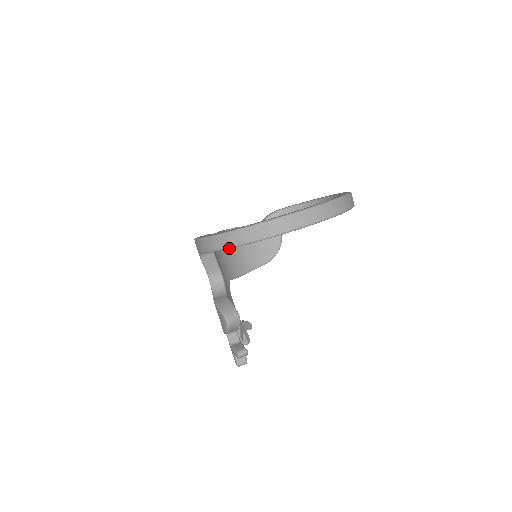
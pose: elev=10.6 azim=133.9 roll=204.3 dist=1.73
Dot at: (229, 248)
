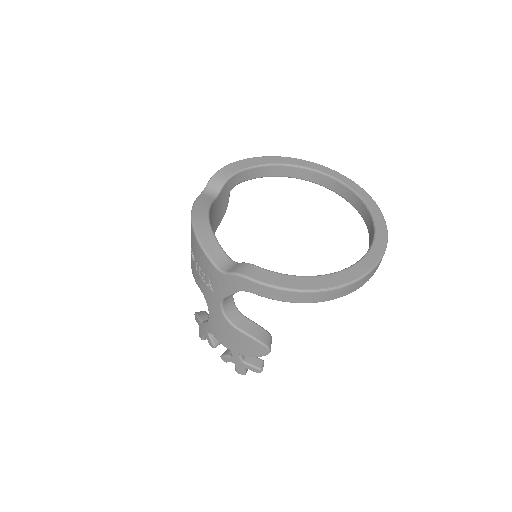
Dot at: occluded
